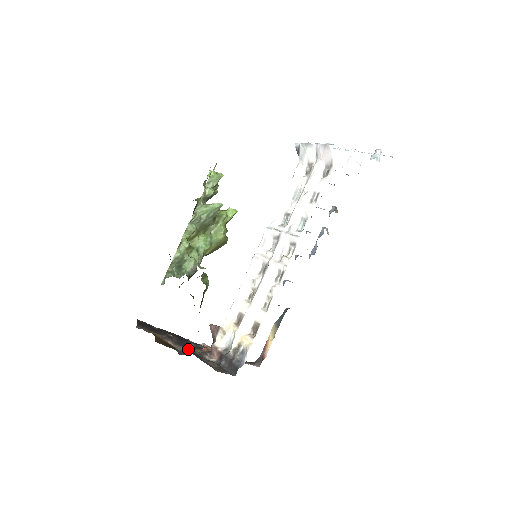
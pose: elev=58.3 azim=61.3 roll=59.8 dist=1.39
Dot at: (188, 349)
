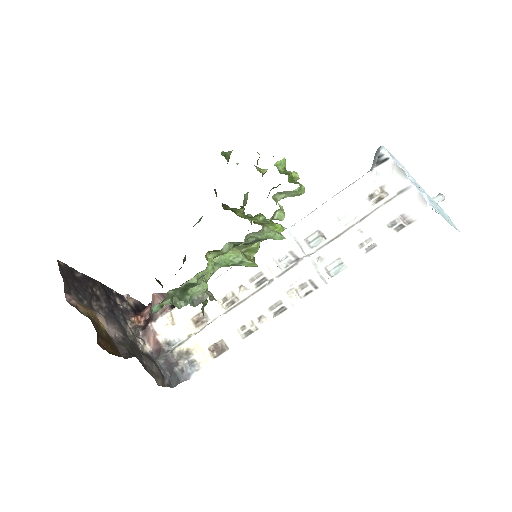
Dot at: (122, 329)
